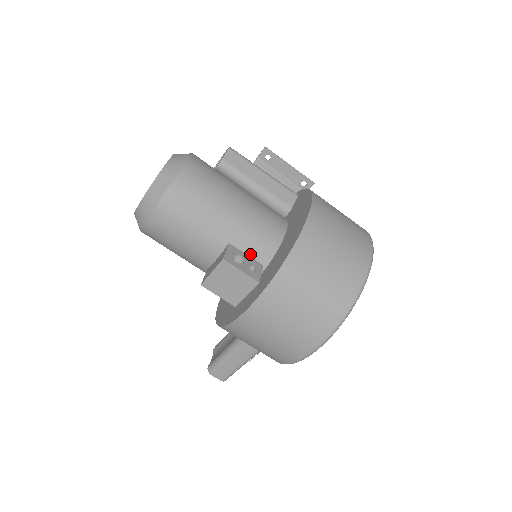
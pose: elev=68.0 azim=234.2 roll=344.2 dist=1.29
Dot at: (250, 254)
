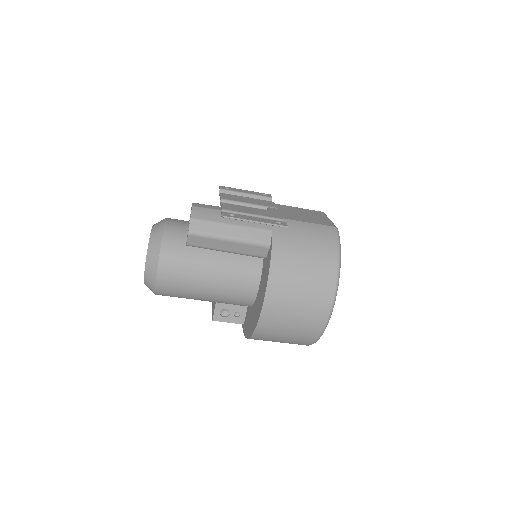
Dot at: (234, 305)
